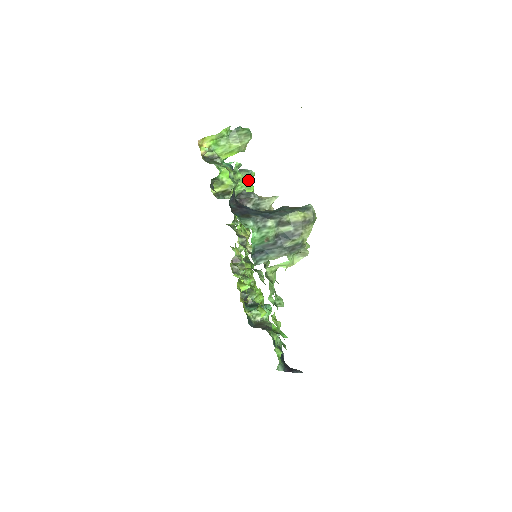
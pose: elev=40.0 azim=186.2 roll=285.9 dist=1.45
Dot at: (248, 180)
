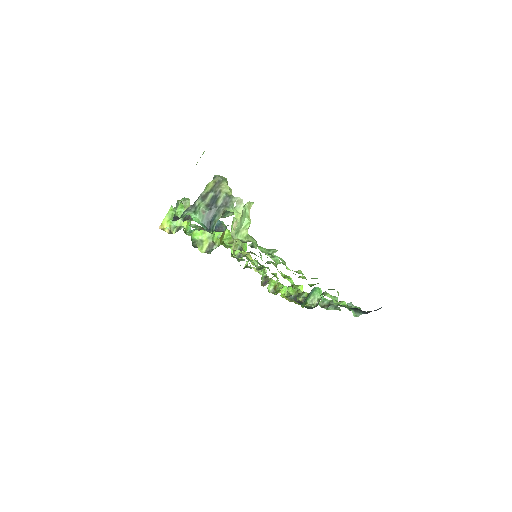
Dot at: (181, 205)
